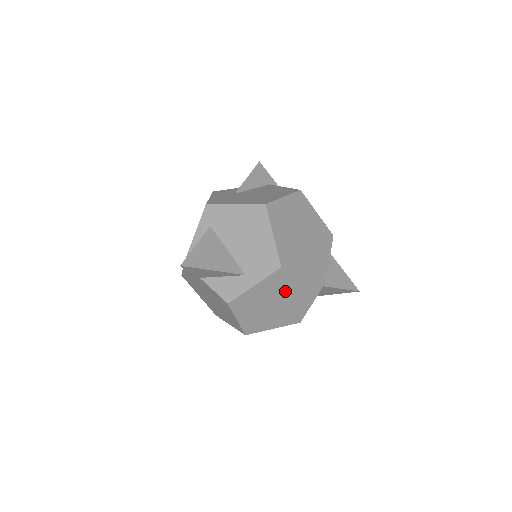
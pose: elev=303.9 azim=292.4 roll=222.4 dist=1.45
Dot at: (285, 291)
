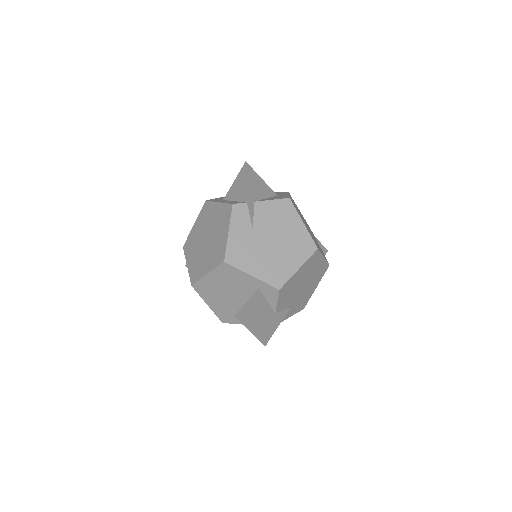
Dot at: (303, 218)
